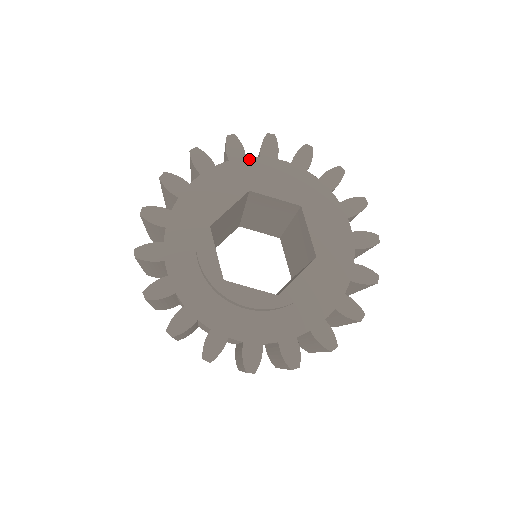
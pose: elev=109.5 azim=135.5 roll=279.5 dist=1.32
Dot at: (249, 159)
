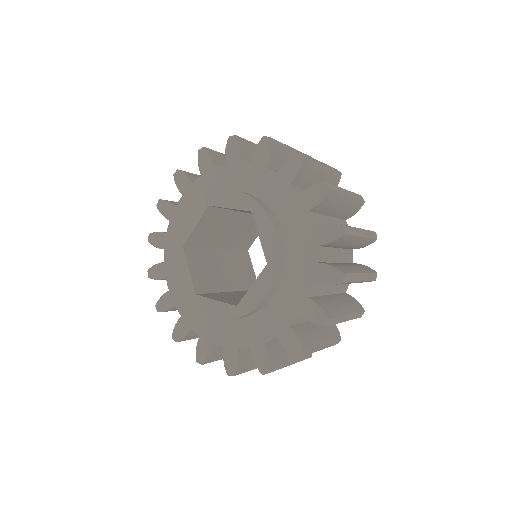
Dot at: (216, 169)
